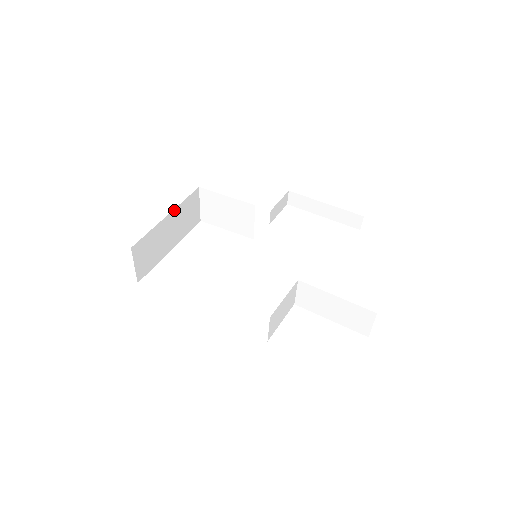
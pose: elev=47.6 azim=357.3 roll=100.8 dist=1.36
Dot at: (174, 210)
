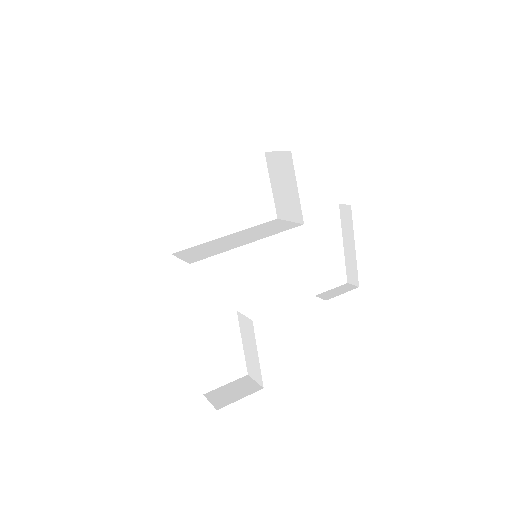
Dot at: occluded
